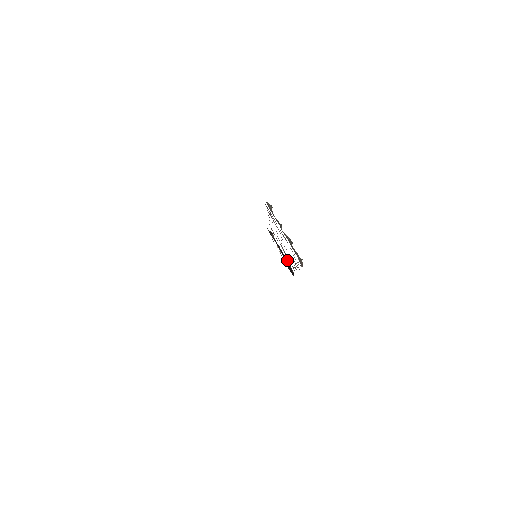
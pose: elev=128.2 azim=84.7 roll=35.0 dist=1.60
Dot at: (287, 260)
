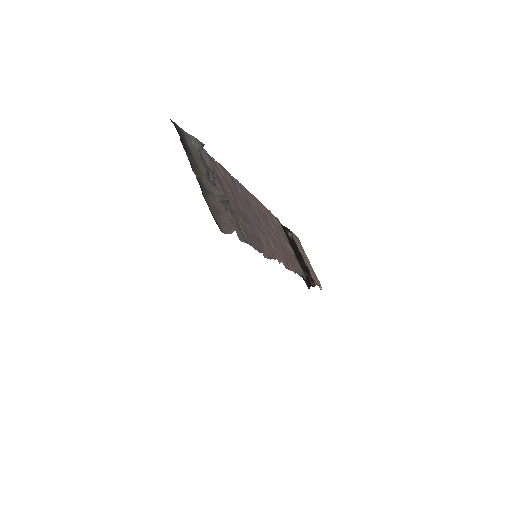
Dot at: (307, 268)
